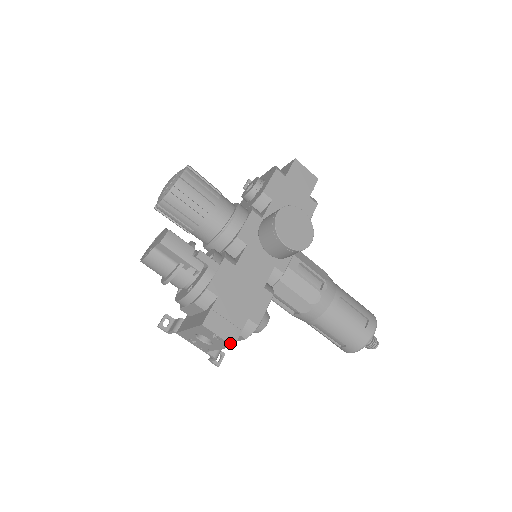
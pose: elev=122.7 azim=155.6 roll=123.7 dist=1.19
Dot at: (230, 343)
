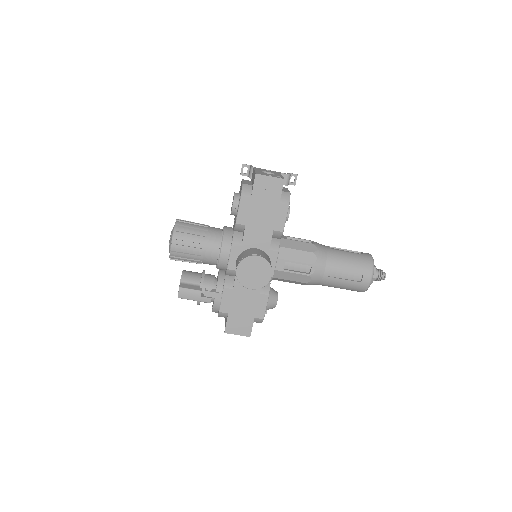
Dot at: (247, 336)
